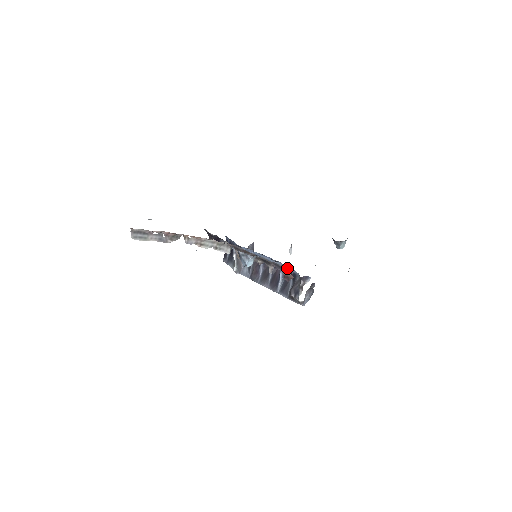
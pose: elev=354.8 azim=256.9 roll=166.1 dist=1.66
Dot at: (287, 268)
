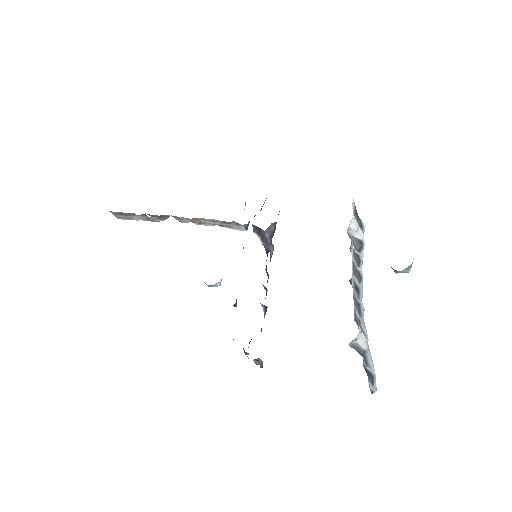
Dot at: occluded
